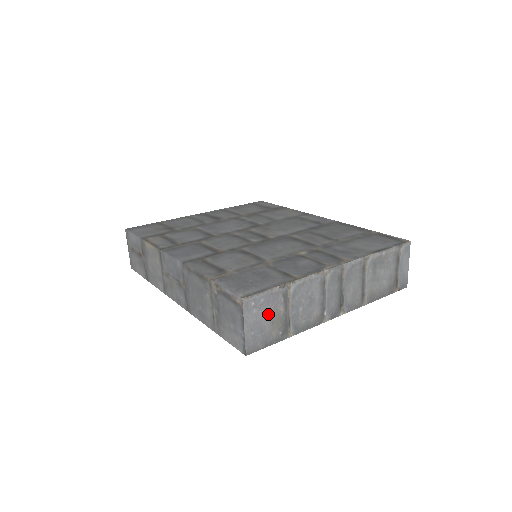
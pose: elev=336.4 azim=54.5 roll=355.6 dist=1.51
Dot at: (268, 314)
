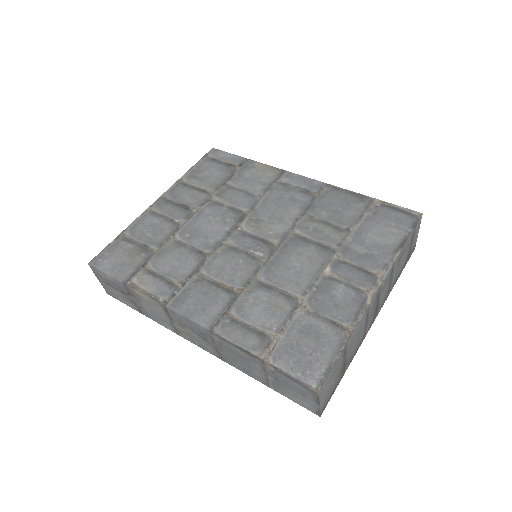
Dot at: (334, 377)
